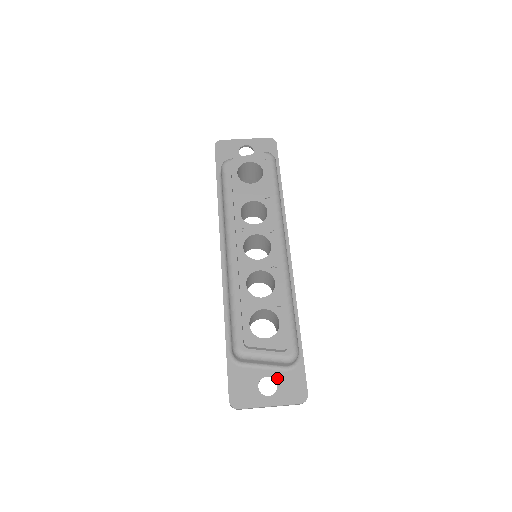
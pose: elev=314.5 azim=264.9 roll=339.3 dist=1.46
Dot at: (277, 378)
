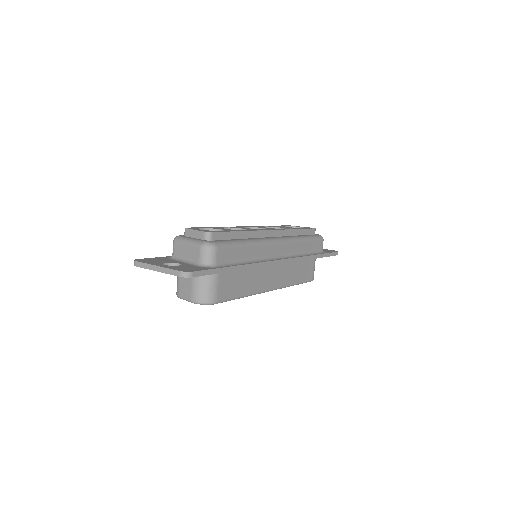
Dot at: (184, 265)
